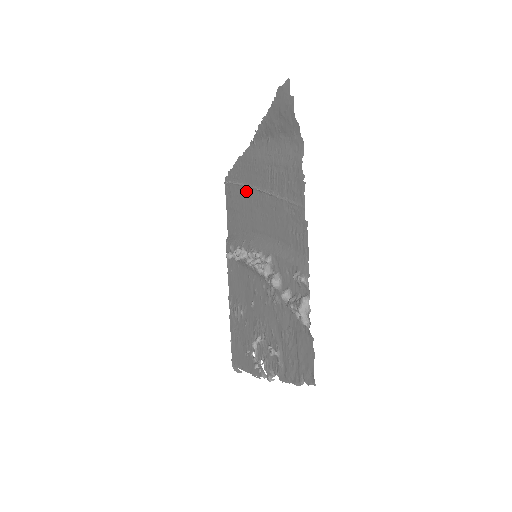
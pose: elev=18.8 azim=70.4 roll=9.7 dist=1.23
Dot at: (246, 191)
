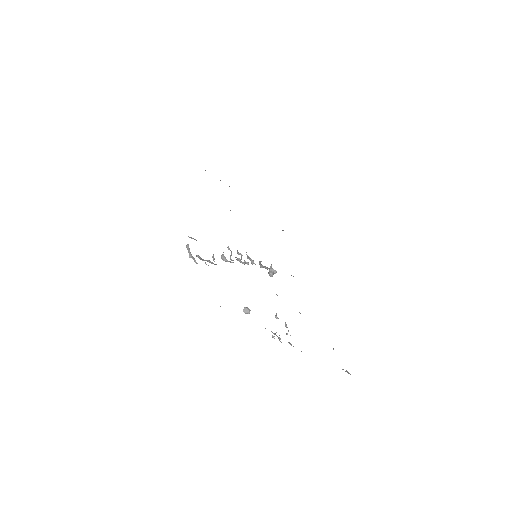
Dot at: occluded
